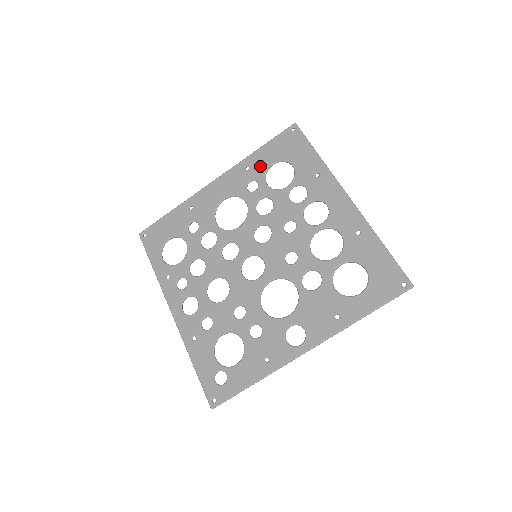
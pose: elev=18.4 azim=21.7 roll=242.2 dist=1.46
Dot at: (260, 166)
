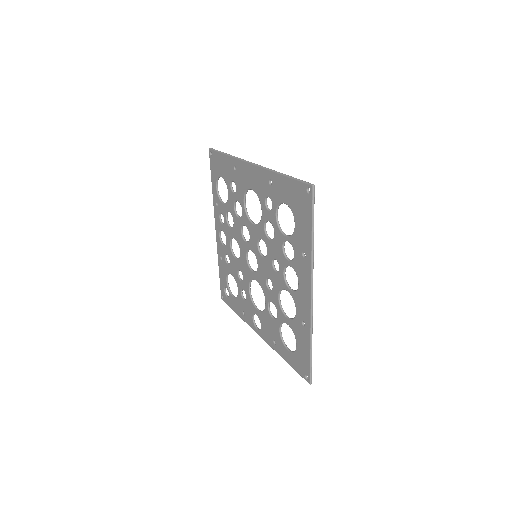
Dot at: (277, 194)
